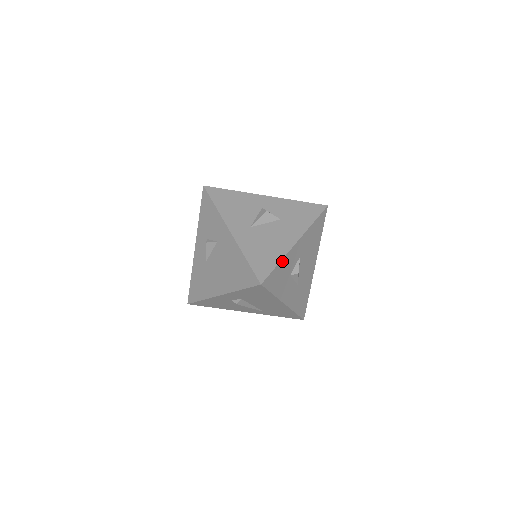
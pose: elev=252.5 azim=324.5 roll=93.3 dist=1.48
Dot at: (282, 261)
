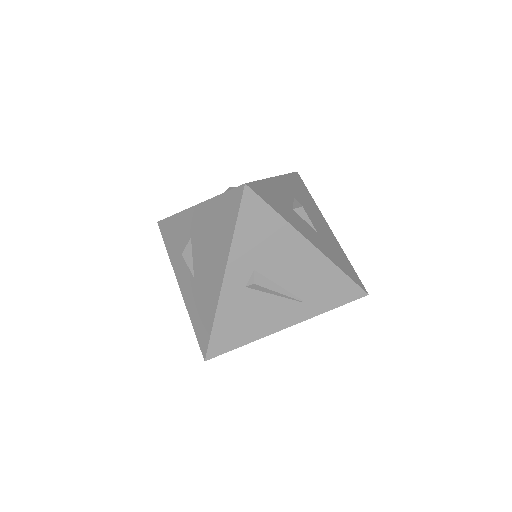
Dot at: (265, 182)
